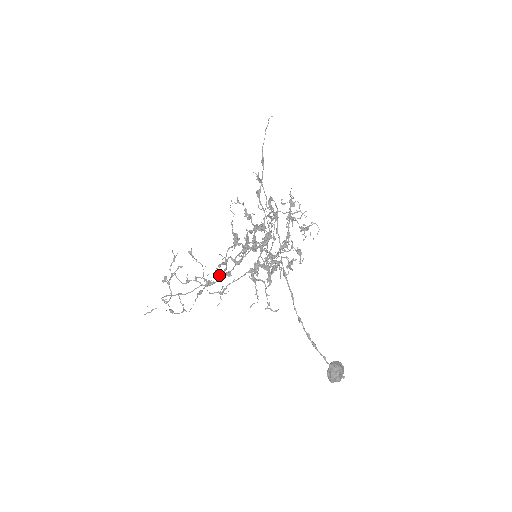
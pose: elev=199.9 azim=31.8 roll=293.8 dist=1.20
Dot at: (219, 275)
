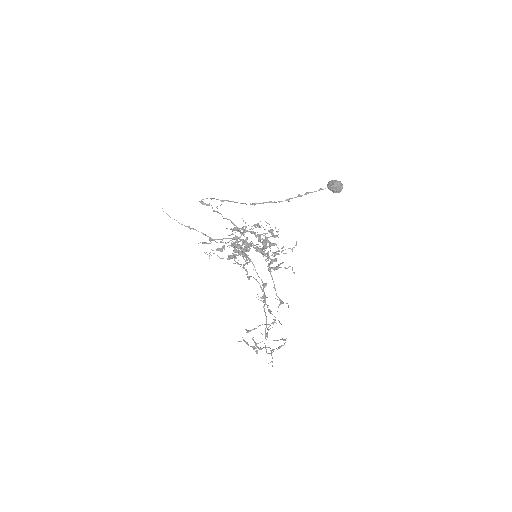
Dot at: occluded
